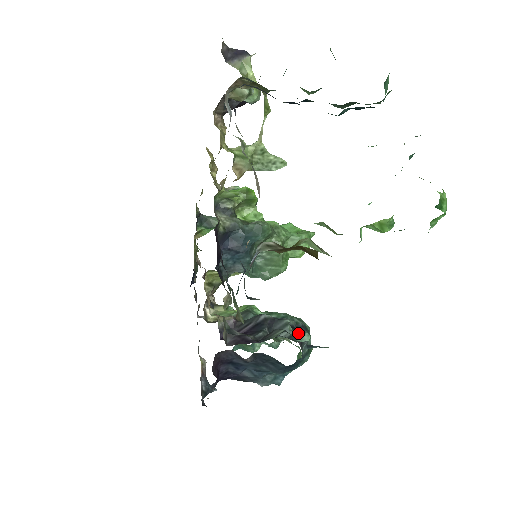
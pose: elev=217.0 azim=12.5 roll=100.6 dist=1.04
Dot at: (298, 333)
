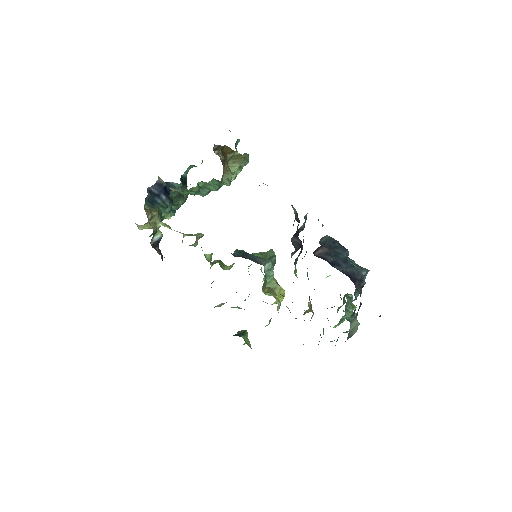
Dot at: occluded
